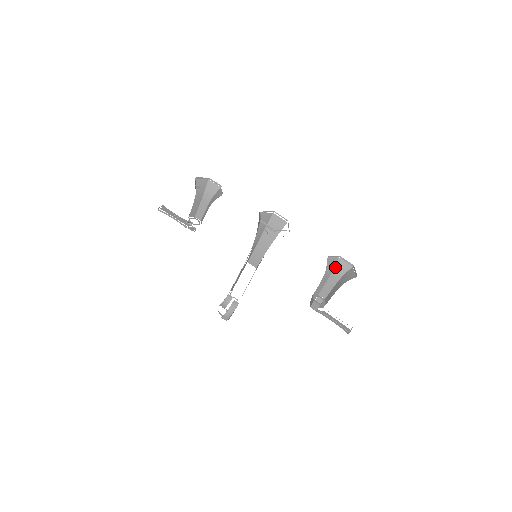
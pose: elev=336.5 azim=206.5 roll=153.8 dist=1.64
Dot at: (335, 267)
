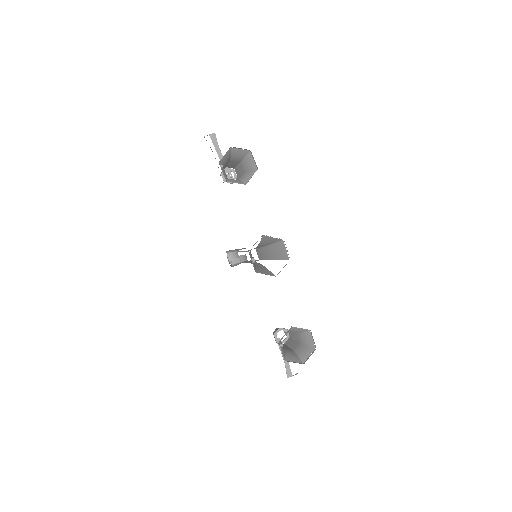
Dot at: (303, 333)
